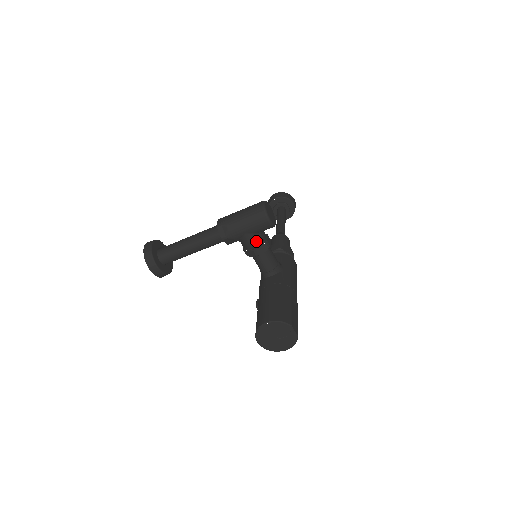
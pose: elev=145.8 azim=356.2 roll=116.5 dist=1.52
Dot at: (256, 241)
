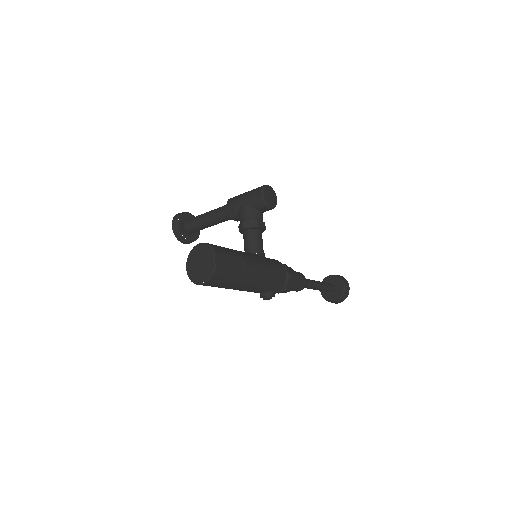
Dot at: (248, 214)
